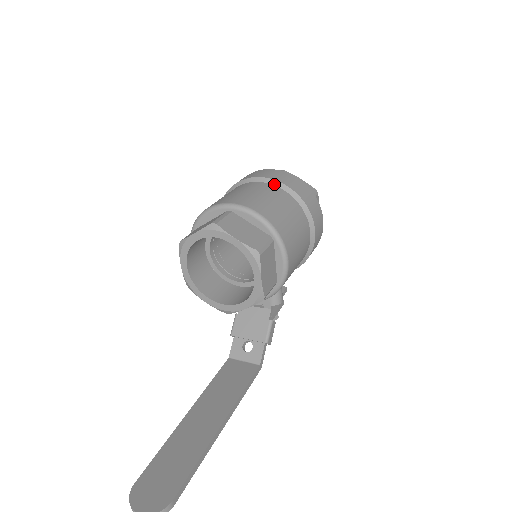
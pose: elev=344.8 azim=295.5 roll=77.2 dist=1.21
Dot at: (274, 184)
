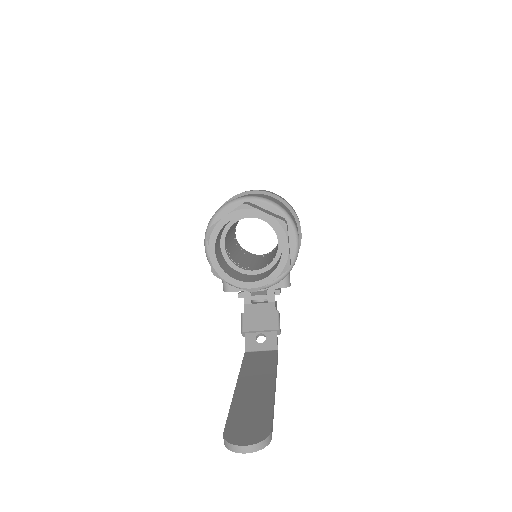
Dot at: (265, 194)
